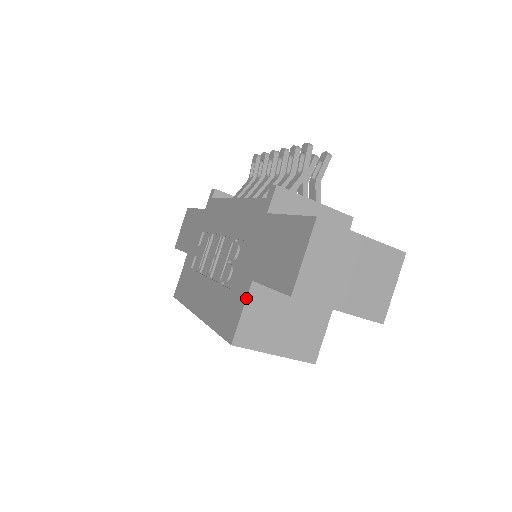
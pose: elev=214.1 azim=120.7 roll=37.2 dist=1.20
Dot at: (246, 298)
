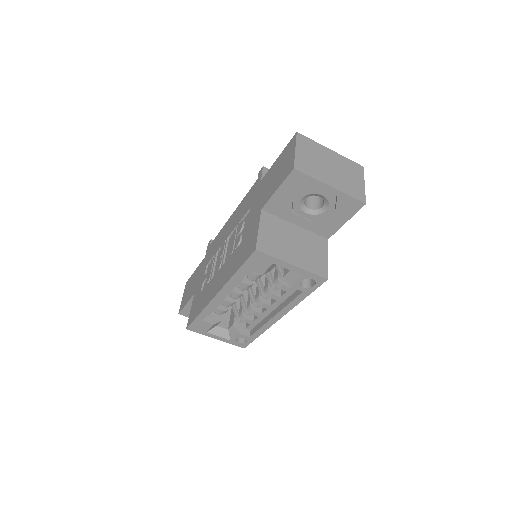
Dot at: (259, 220)
